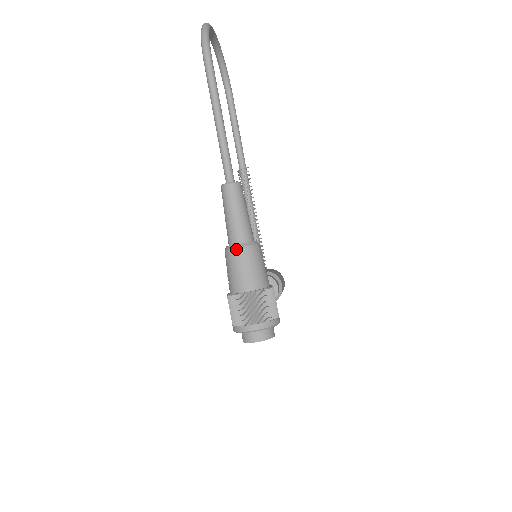
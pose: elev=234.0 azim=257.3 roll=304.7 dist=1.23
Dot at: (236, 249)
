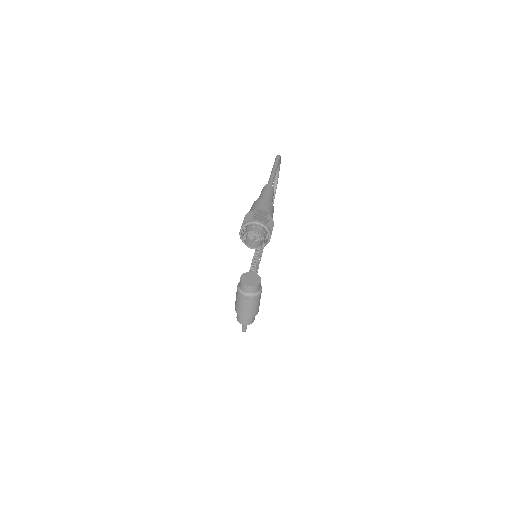
Dot at: (262, 198)
